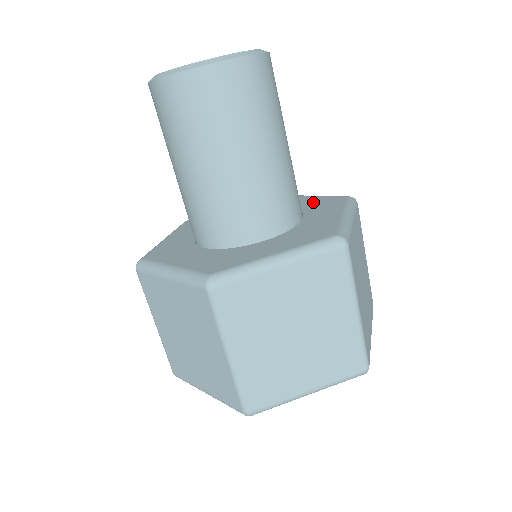
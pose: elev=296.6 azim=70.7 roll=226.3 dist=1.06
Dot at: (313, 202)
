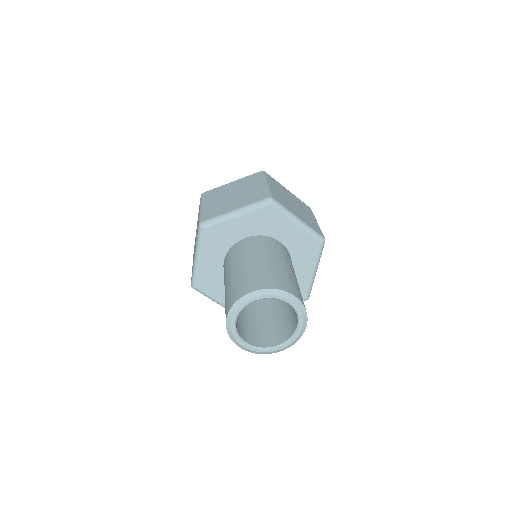
Dot at: (299, 243)
